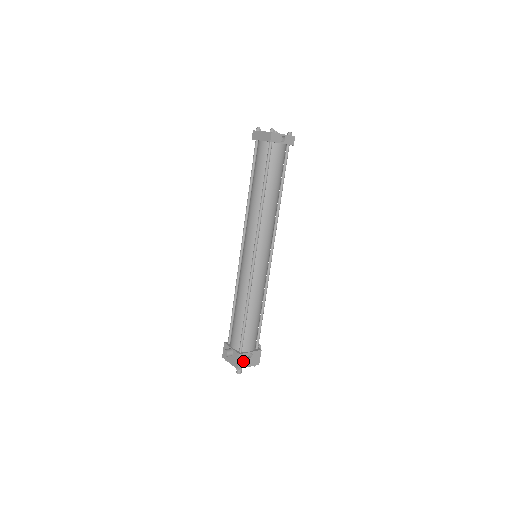
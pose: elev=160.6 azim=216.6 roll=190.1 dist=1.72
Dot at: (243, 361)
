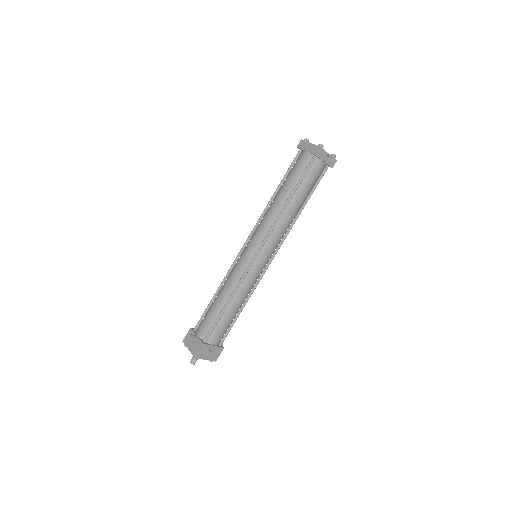
Dot at: (203, 352)
